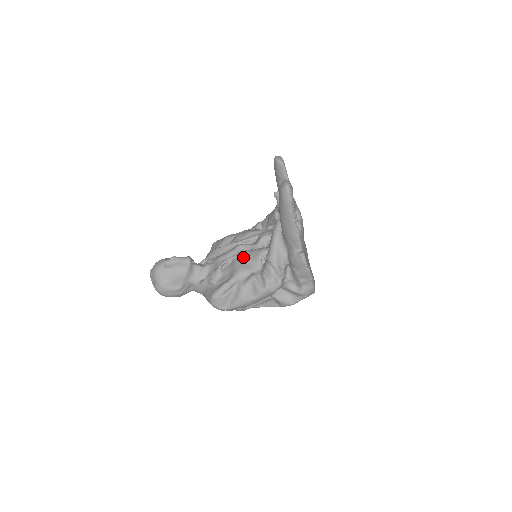
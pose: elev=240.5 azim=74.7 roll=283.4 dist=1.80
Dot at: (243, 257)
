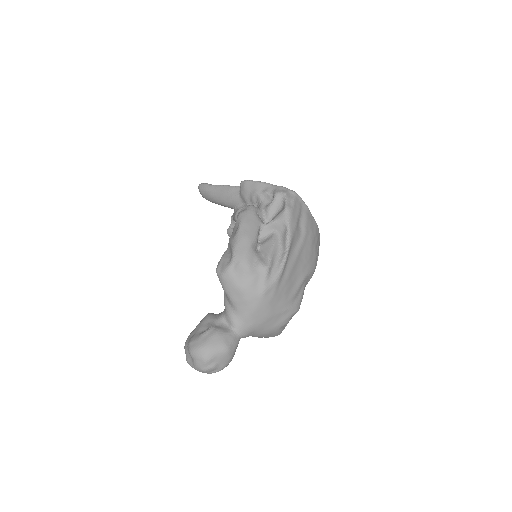
Dot at: occluded
